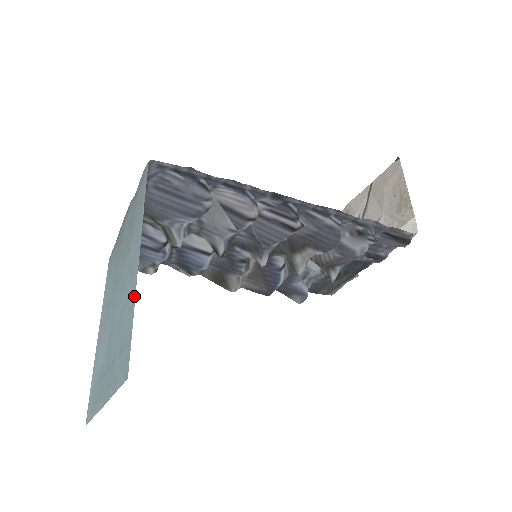
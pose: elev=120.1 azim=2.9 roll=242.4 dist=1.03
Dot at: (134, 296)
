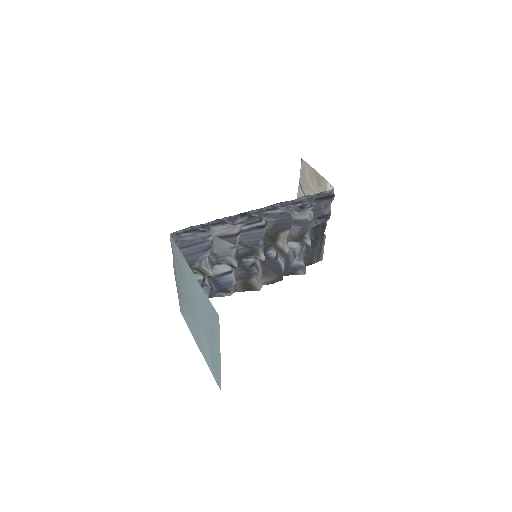
Dot at: (201, 288)
